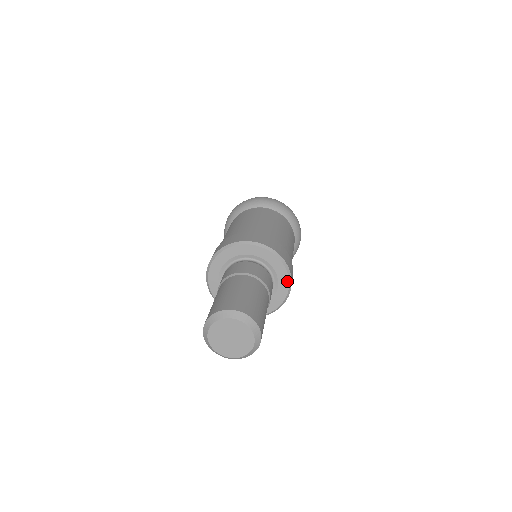
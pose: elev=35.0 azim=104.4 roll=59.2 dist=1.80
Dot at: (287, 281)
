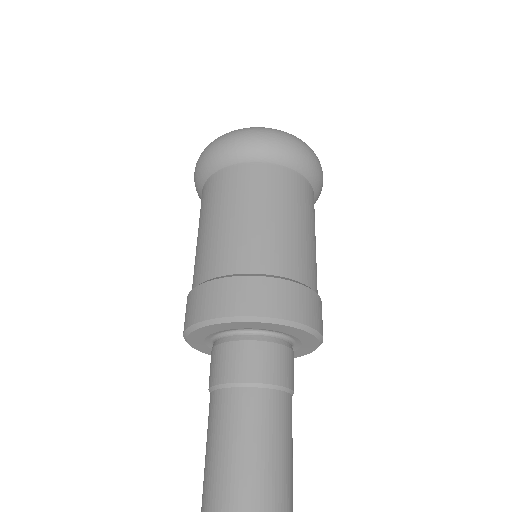
Dot at: (304, 354)
